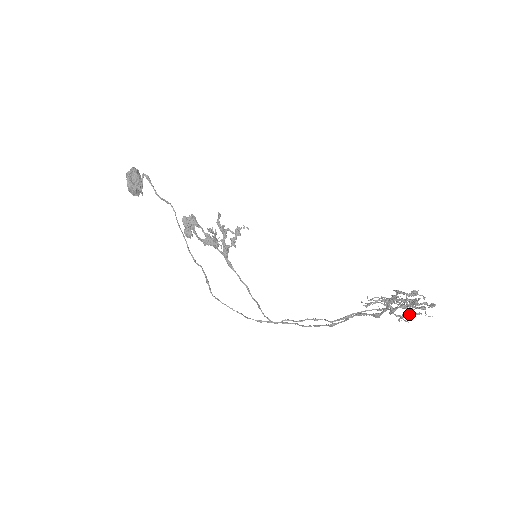
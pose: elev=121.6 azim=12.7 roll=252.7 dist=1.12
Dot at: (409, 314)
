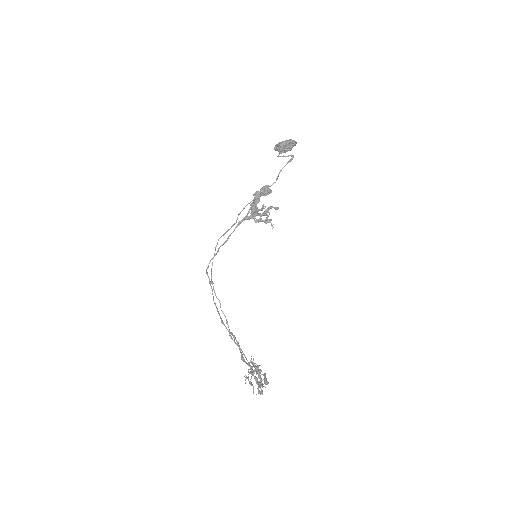
Dot at: occluded
